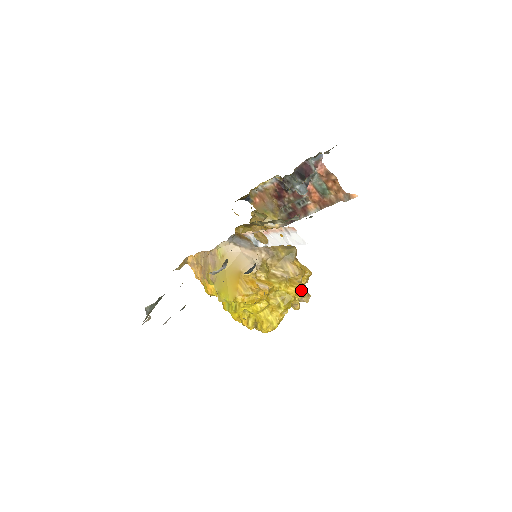
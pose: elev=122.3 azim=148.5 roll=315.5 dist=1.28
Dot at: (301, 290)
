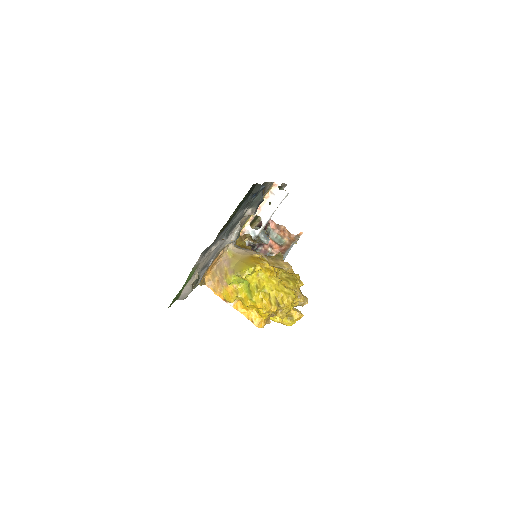
Dot at: (298, 275)
